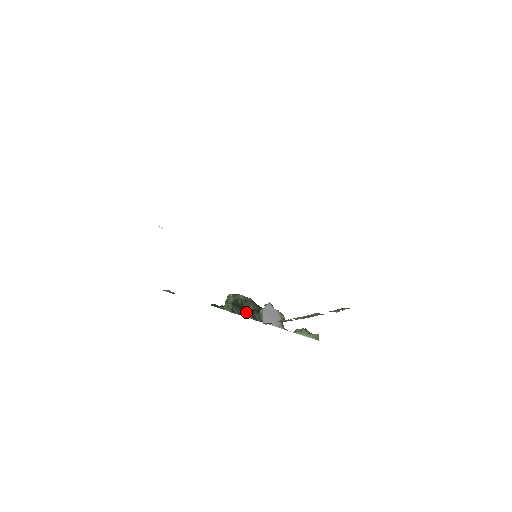
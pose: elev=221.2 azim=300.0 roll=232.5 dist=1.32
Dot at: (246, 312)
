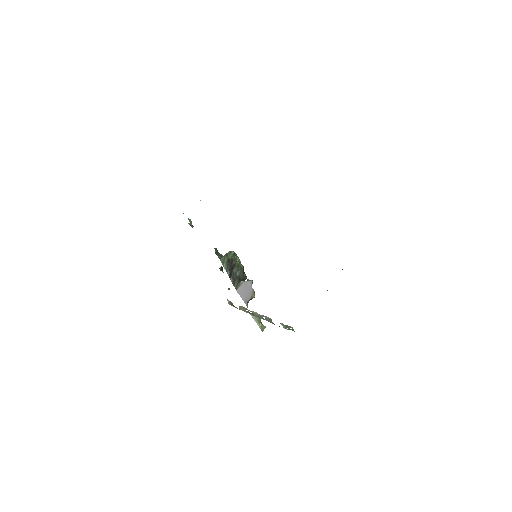
Dot at: (232, 274)
